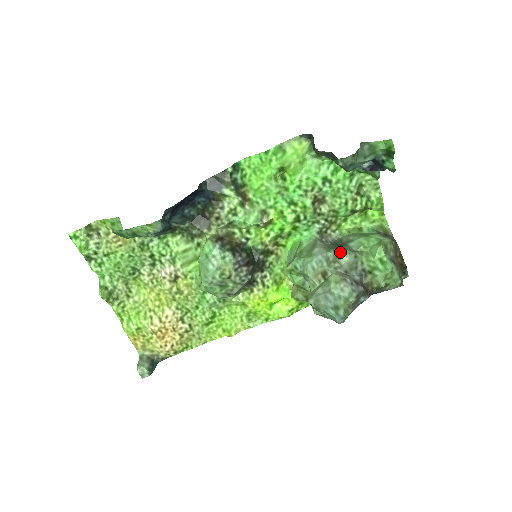
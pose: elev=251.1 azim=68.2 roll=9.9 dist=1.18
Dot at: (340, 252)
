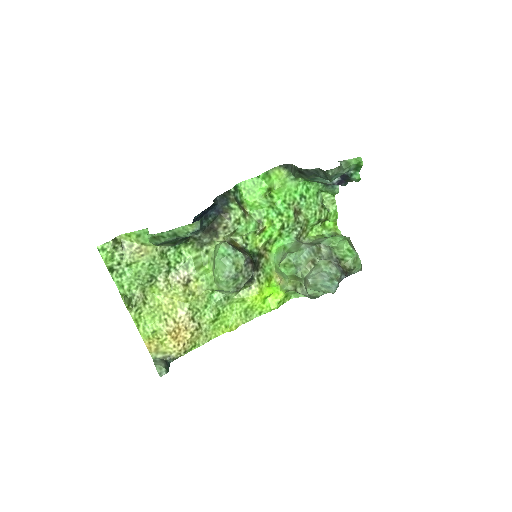
Dot at: (320, 246)
